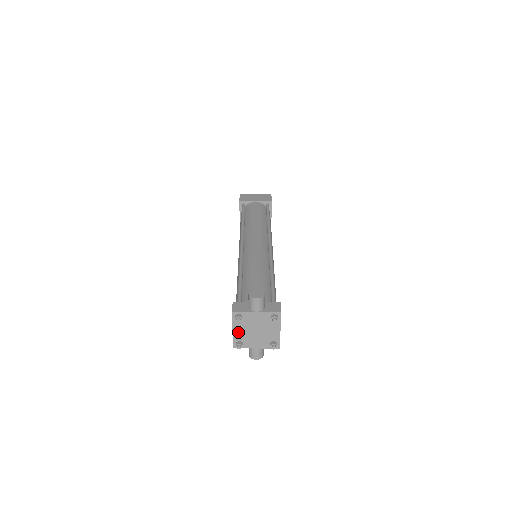
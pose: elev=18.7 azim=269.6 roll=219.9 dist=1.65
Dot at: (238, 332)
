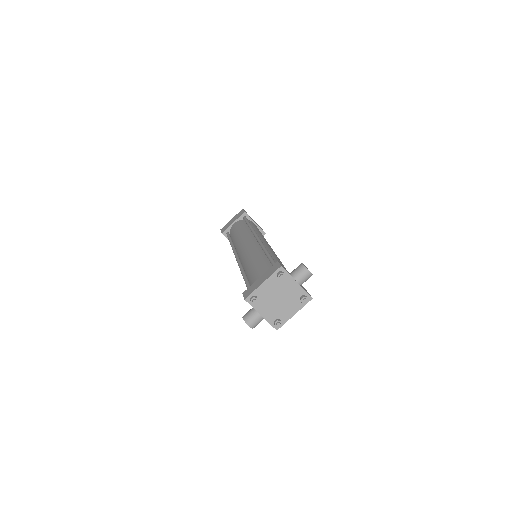
Dot at: (265, 288)
